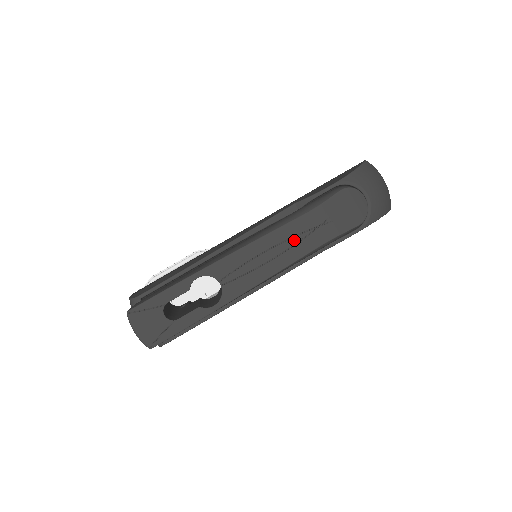
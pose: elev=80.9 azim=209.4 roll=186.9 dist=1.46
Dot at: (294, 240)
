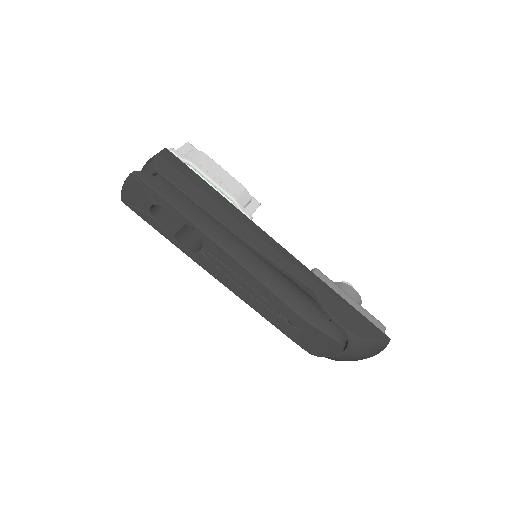
Dot at: (269, 306)
